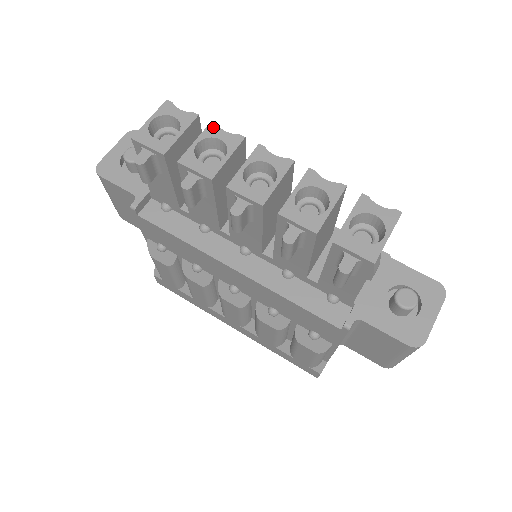
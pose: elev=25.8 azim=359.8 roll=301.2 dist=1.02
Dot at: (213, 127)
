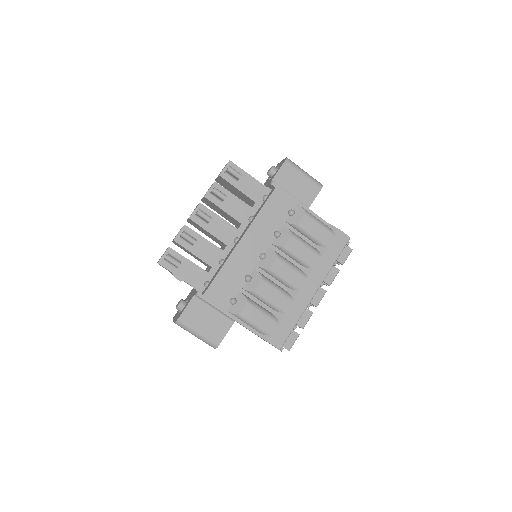
Dot at: (173, 239)
